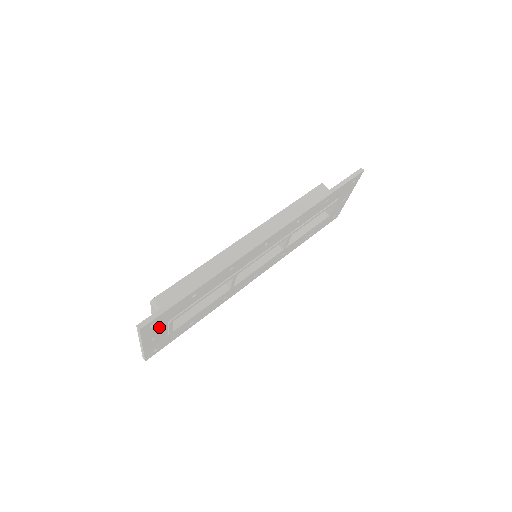
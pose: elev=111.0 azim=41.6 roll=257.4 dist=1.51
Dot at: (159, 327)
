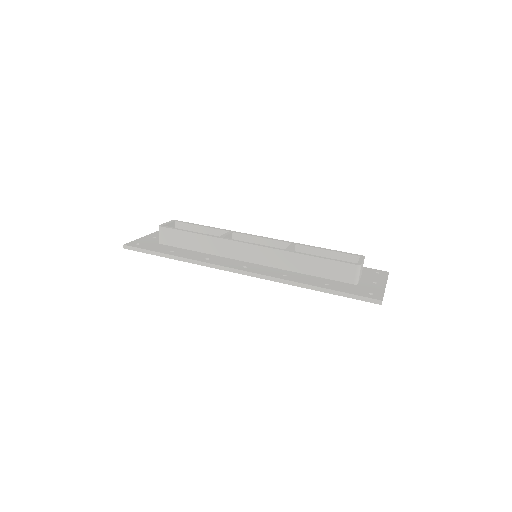
Dot at: occluded
